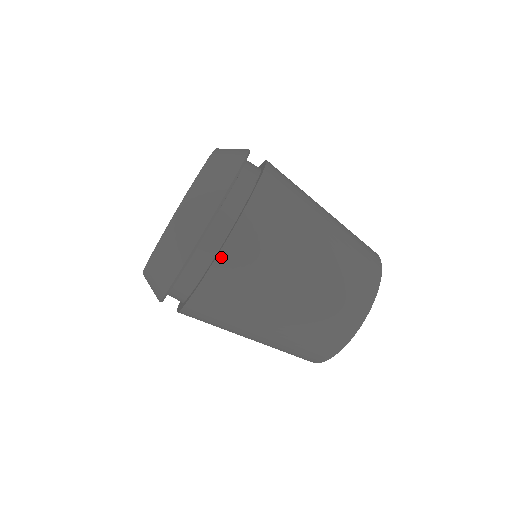
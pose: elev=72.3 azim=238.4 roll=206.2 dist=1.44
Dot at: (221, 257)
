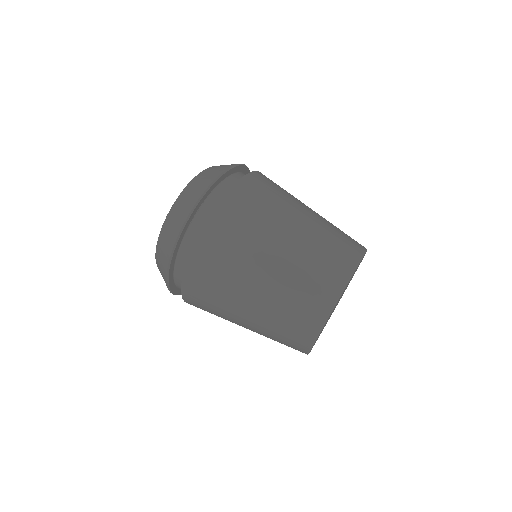
Dot at: (191, 260)
